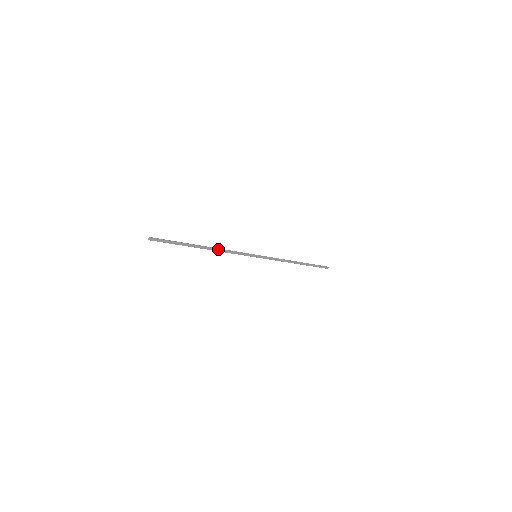
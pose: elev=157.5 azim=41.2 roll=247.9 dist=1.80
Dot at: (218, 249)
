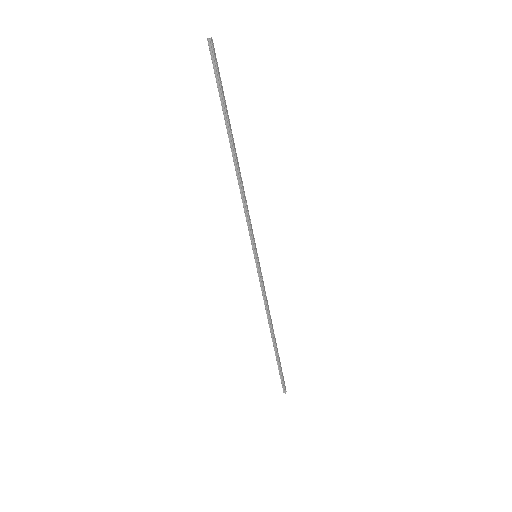
Dot at: (241, 179)
